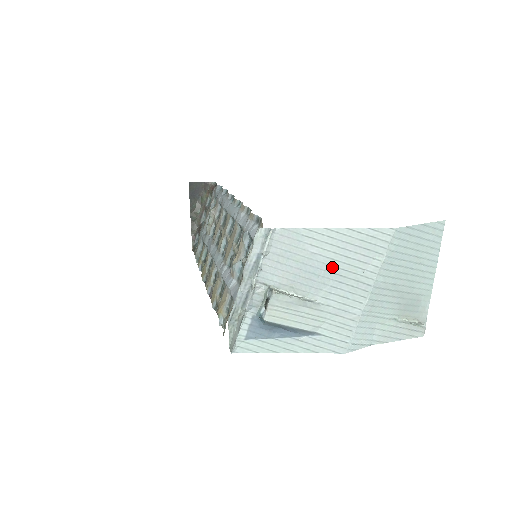
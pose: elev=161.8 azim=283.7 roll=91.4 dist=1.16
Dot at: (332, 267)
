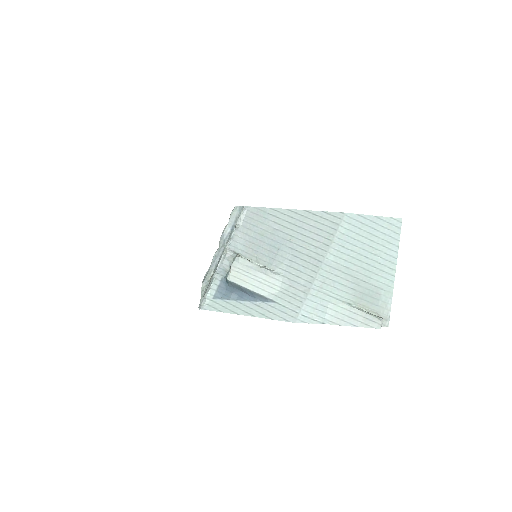
Dot at: (290, 242)
